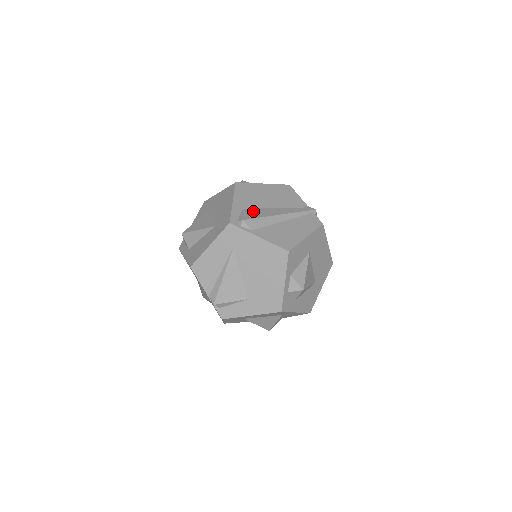
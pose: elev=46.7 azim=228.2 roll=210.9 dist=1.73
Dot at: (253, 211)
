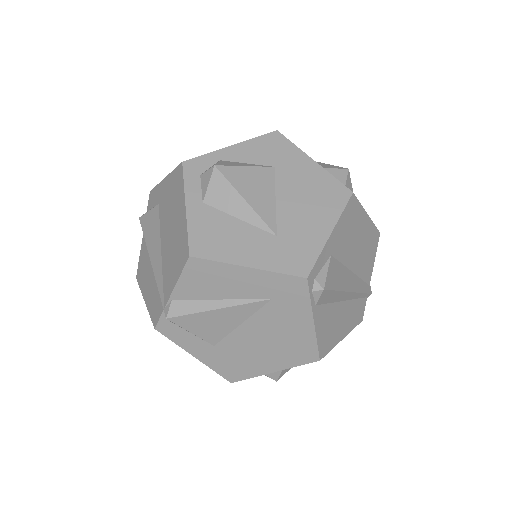
Dot at: (337, 268)
